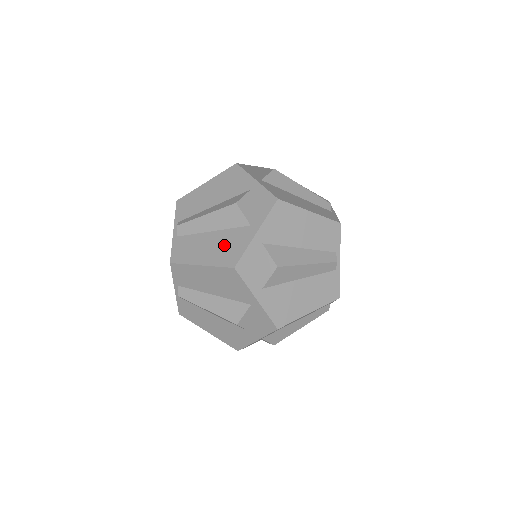
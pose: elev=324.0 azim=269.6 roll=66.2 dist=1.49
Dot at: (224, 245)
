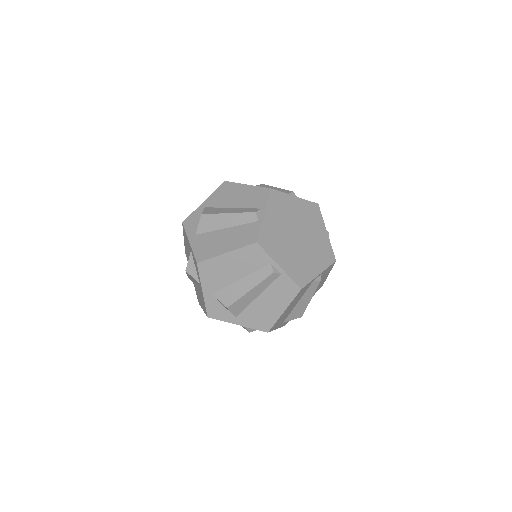
Dot at: occluded
